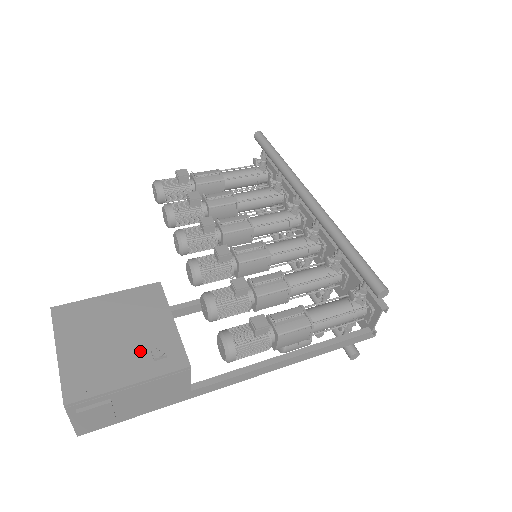
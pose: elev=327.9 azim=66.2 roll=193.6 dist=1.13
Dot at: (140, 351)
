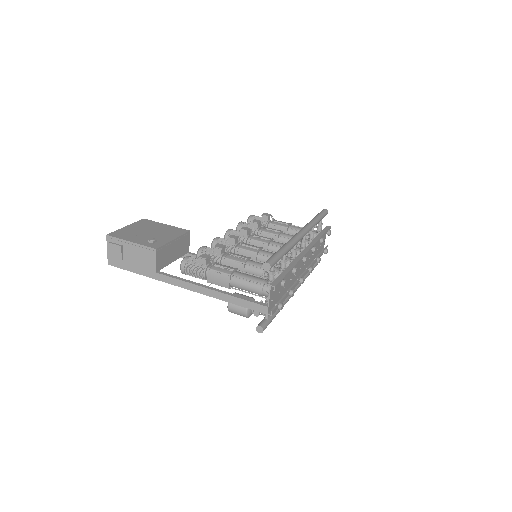
Dot at: (149, 238)
